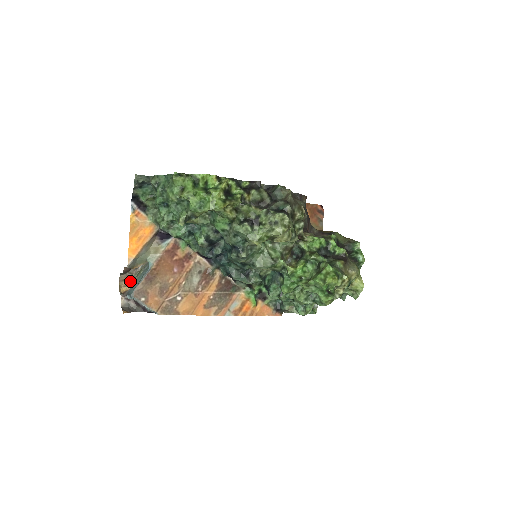
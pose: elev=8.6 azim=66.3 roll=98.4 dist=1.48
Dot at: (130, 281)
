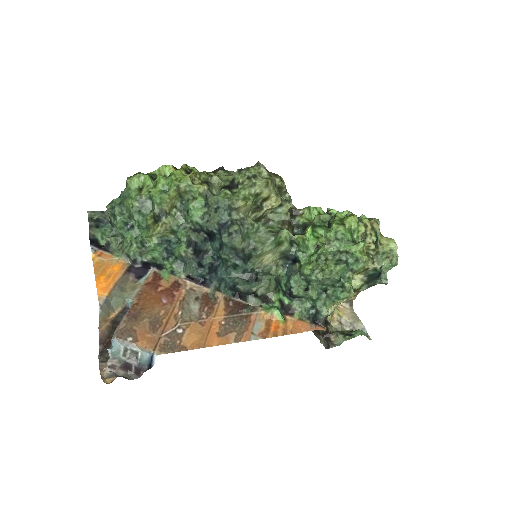
Dot at: occluded
